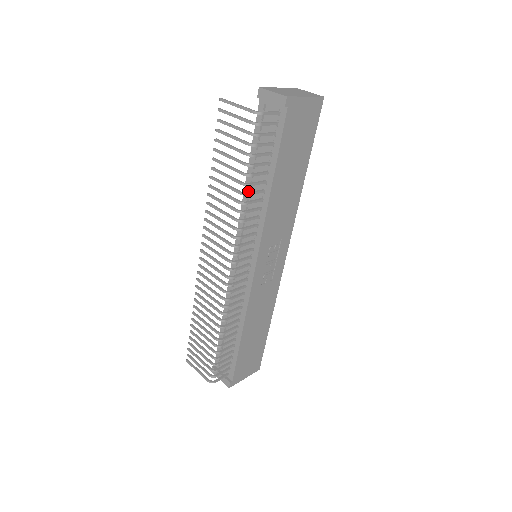
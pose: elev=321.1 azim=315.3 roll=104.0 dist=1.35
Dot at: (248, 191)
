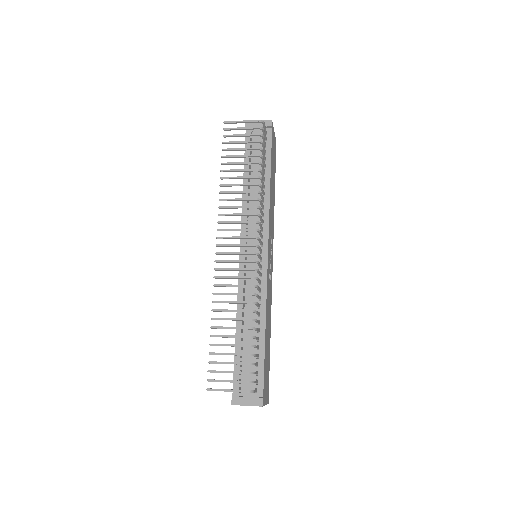
Dot at: (247, 193)
